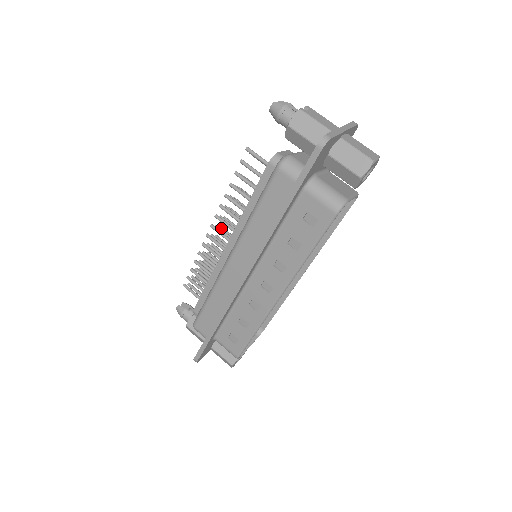
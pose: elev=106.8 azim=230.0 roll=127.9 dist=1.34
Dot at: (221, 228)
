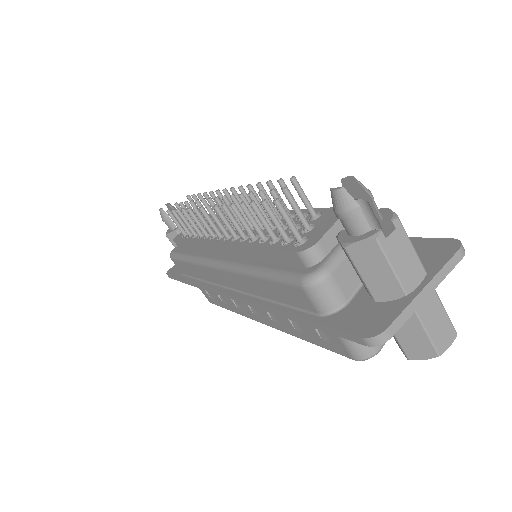
Dot at: (225, 193)
